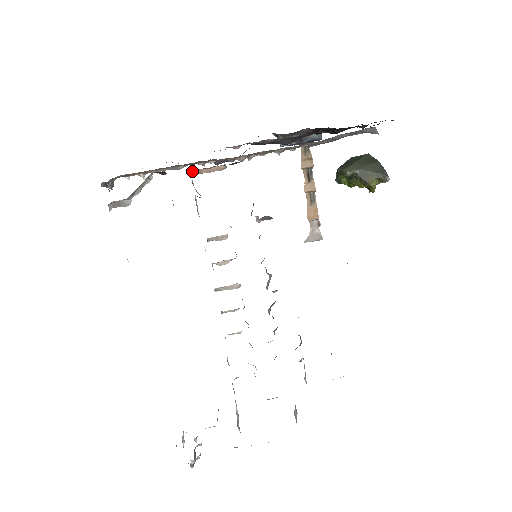
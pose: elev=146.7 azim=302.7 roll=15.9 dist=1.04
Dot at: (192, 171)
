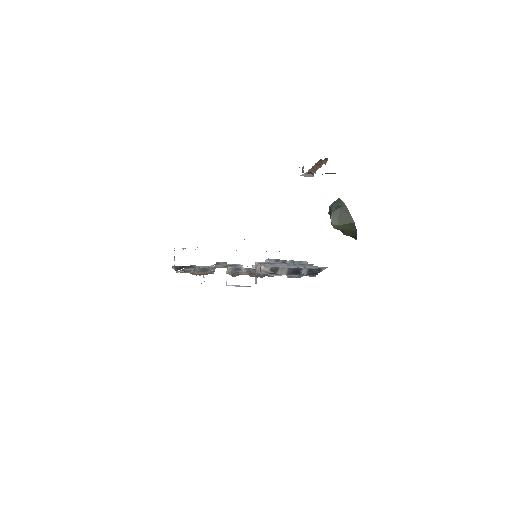
Dot at: occluded
